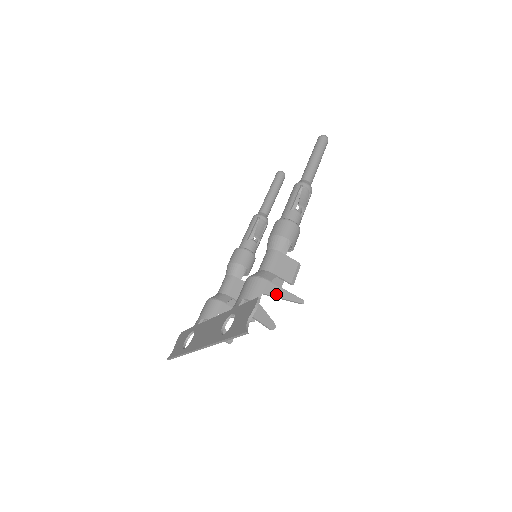
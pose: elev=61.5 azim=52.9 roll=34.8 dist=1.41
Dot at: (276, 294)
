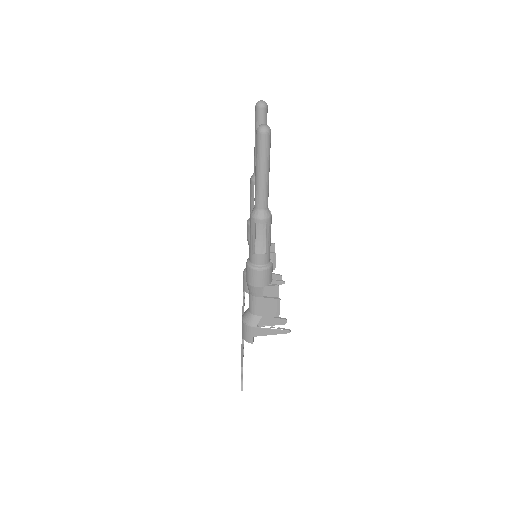
Dot at: (264, 334)
